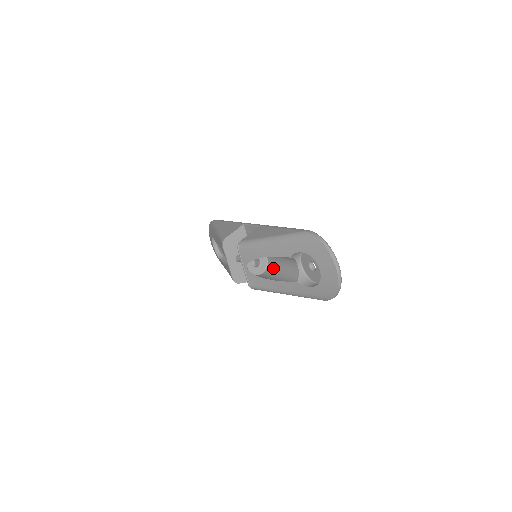
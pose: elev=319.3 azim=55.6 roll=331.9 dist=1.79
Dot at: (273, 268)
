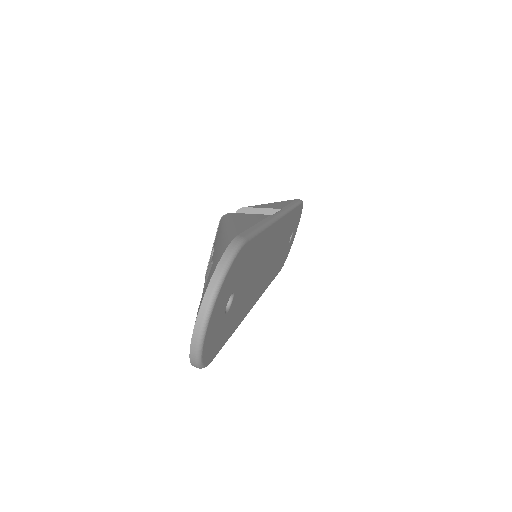
Dot at: occluded
